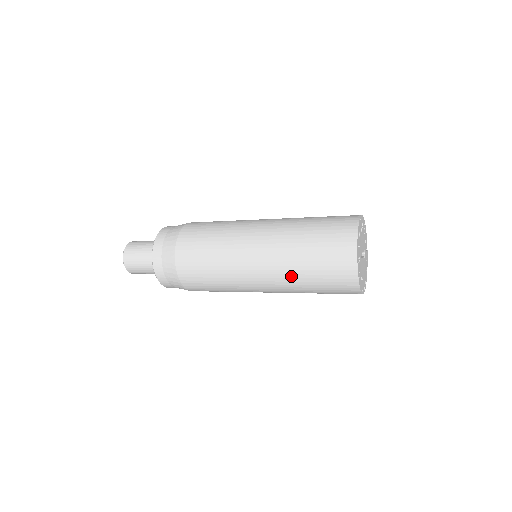
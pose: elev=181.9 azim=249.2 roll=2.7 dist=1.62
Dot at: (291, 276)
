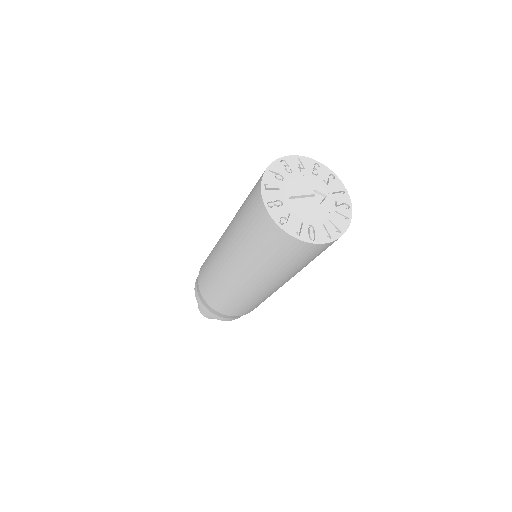
Dot at: (245, 257)
